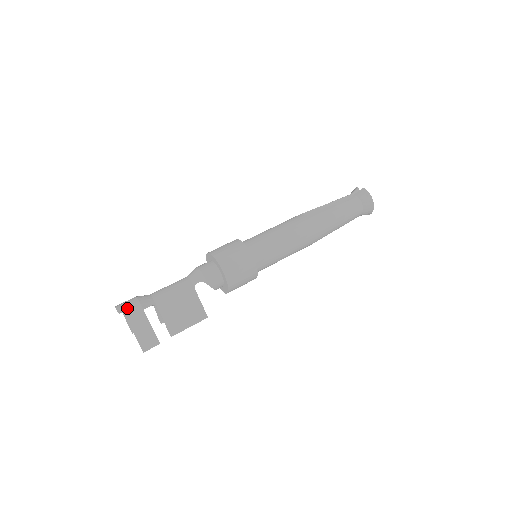
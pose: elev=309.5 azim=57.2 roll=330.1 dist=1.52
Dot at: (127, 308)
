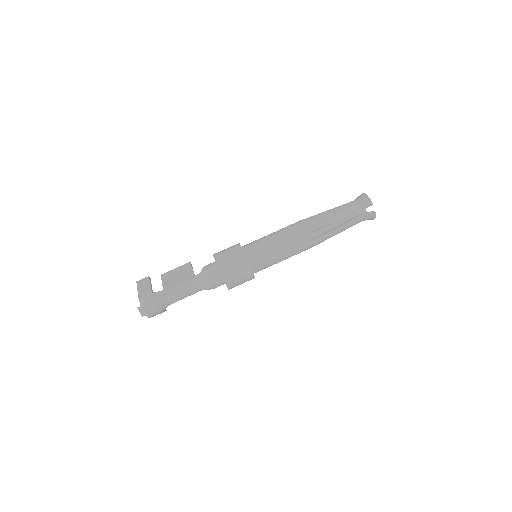
Dot at: (150, 315)
